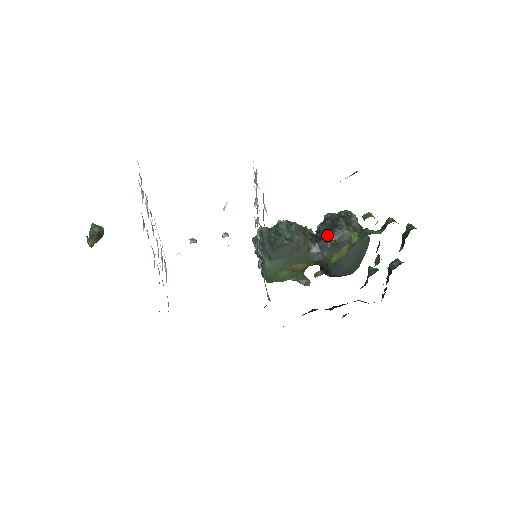
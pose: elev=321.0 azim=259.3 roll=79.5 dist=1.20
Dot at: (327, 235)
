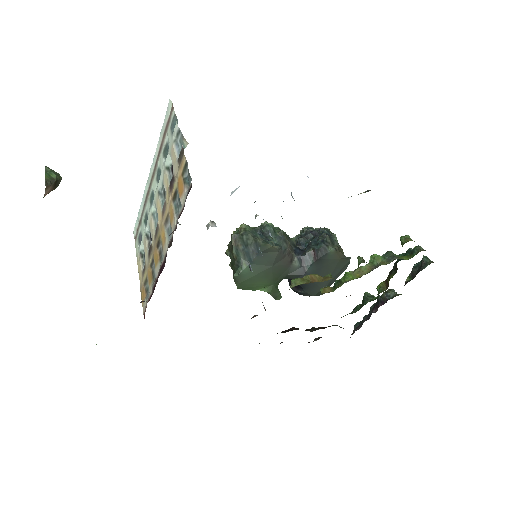
Dot at: (314, 249)
